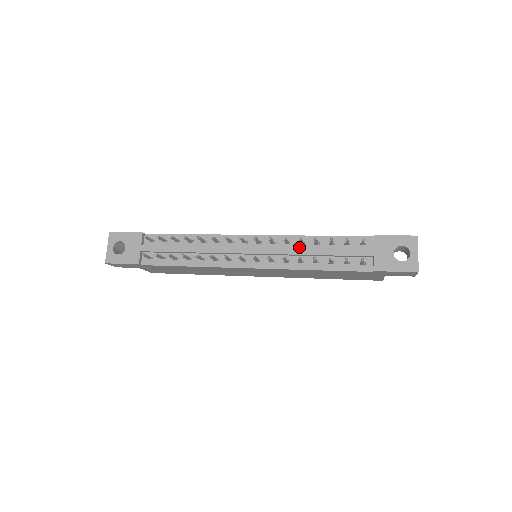
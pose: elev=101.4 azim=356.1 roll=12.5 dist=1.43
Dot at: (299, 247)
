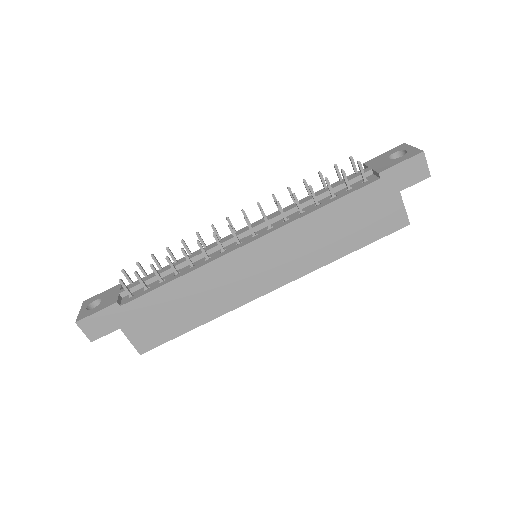
Dot at: occluded
